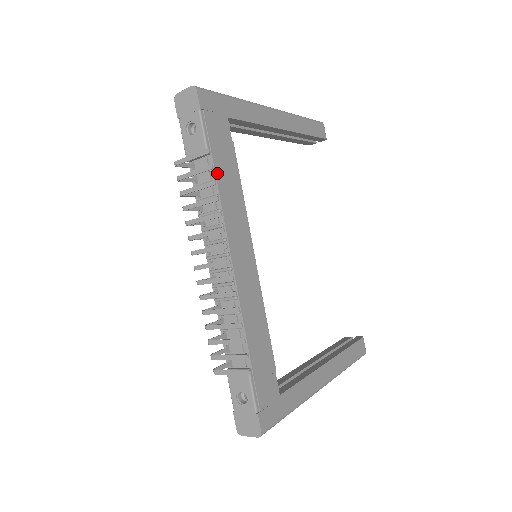
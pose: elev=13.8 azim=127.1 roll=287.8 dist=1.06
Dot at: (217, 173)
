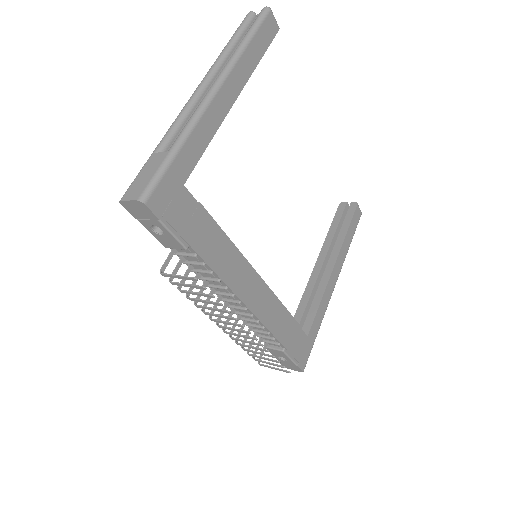
Dot at: (203, 256)
